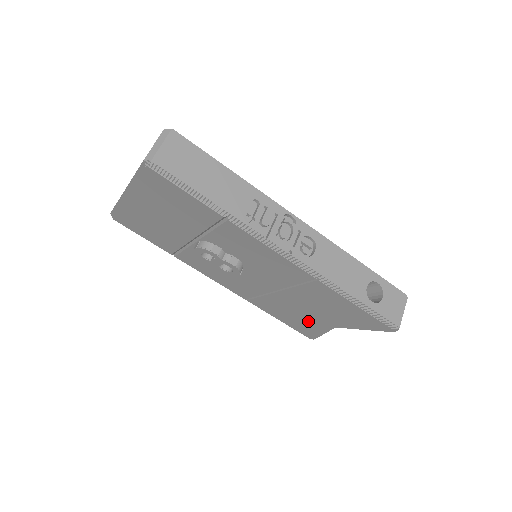
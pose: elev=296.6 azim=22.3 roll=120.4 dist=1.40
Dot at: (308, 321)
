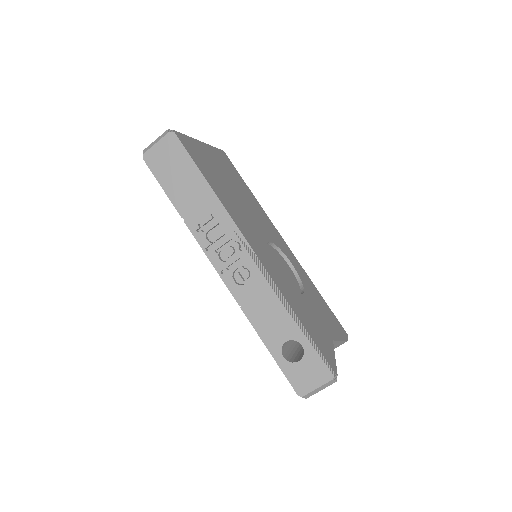
Dot at: occluded
